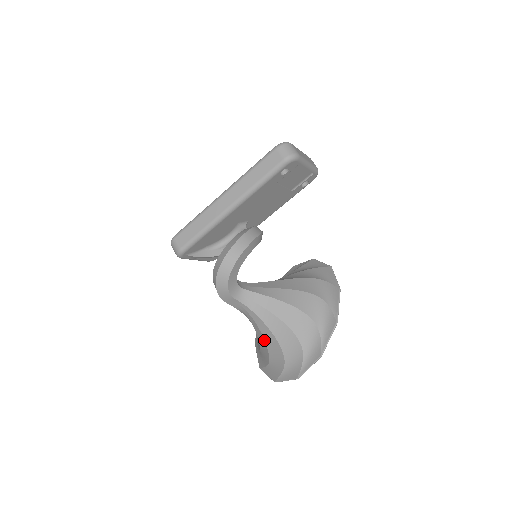
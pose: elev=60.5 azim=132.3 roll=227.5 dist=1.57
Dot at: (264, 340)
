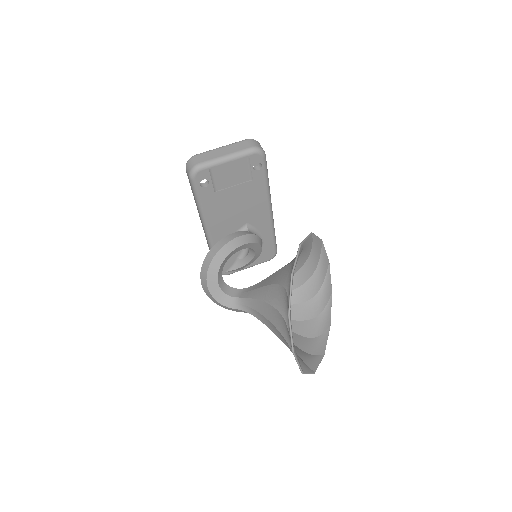
Dot at: occluded
